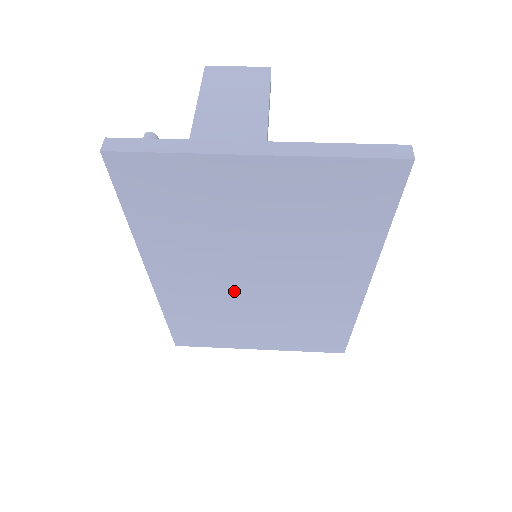
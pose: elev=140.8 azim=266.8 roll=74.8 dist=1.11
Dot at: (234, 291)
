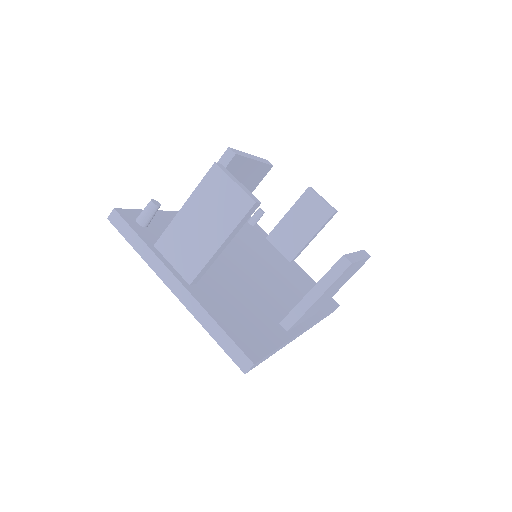
Dot at: occluded
